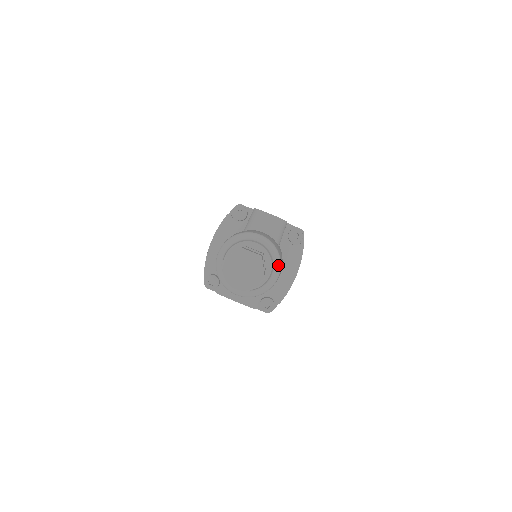
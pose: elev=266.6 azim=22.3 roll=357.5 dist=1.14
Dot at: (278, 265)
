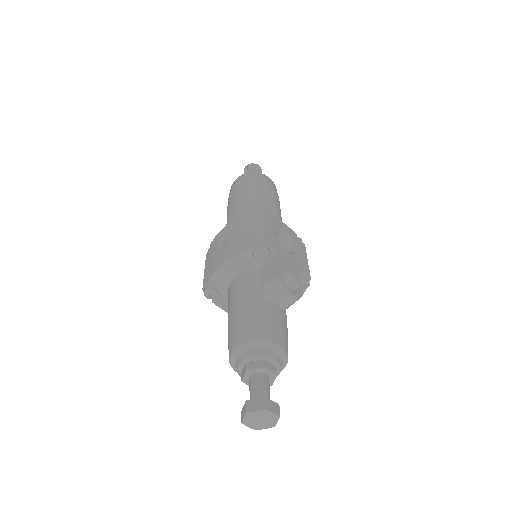
Dot at: (283, 368)
